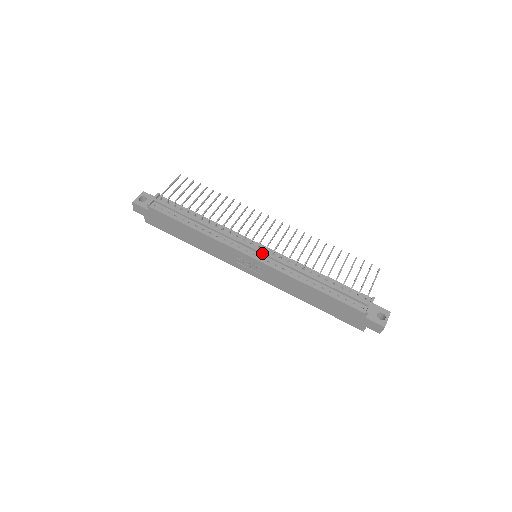
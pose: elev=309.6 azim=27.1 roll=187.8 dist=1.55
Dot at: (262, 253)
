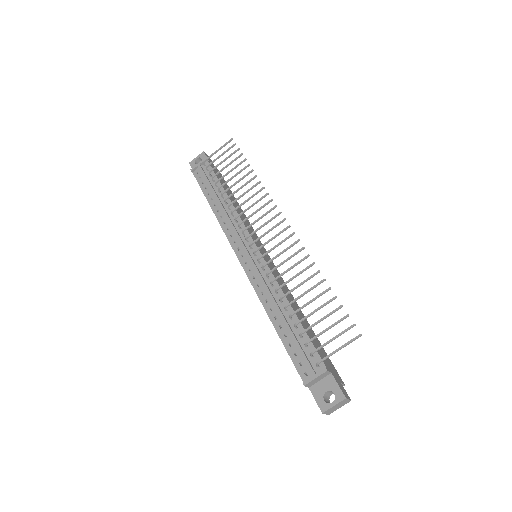
Dot at: (248, 258)
